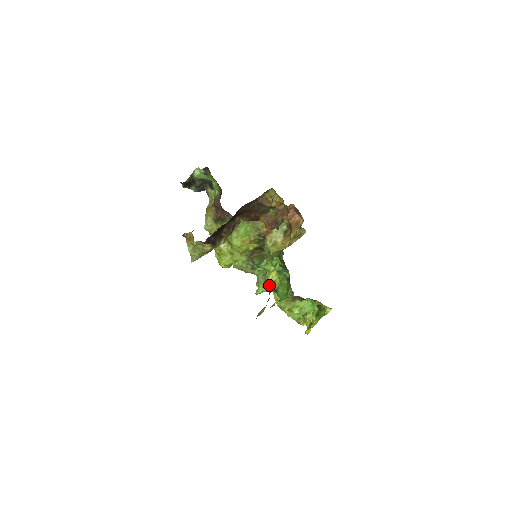
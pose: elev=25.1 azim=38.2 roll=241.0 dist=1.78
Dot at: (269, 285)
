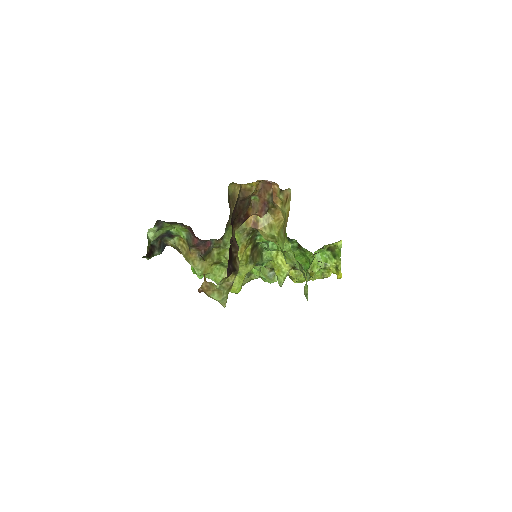
Dot at: (285, 269)
